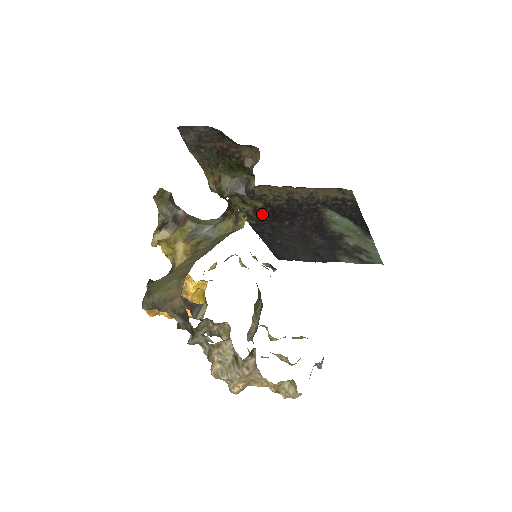
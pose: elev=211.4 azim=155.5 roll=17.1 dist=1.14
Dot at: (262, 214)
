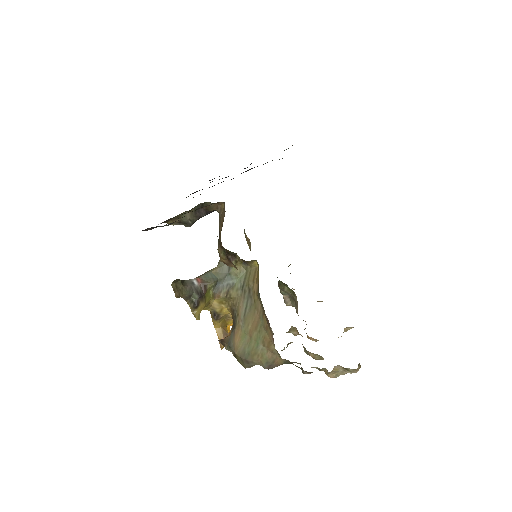
Dot at: occluded
